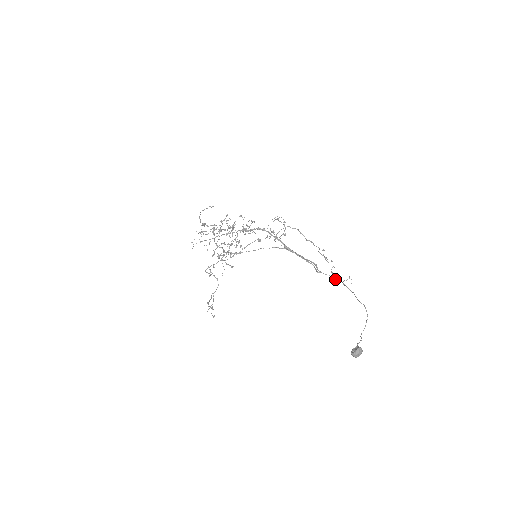
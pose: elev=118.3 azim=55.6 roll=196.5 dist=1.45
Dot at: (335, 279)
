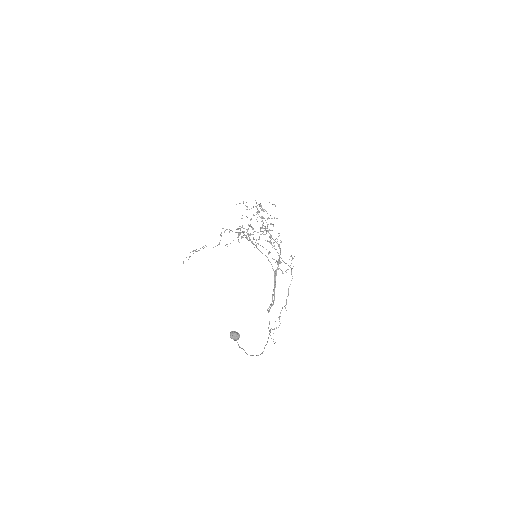
Dot at: occluded
